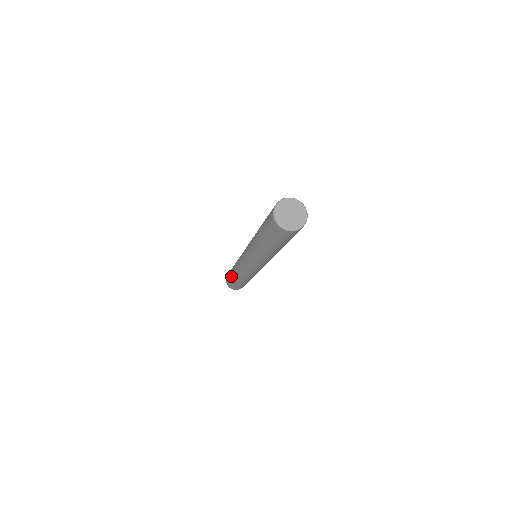
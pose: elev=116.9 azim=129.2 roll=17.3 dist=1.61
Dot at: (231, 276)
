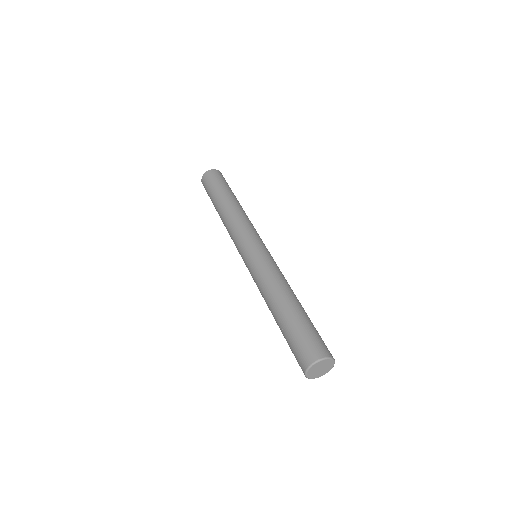
Dot at: (214, 204)
